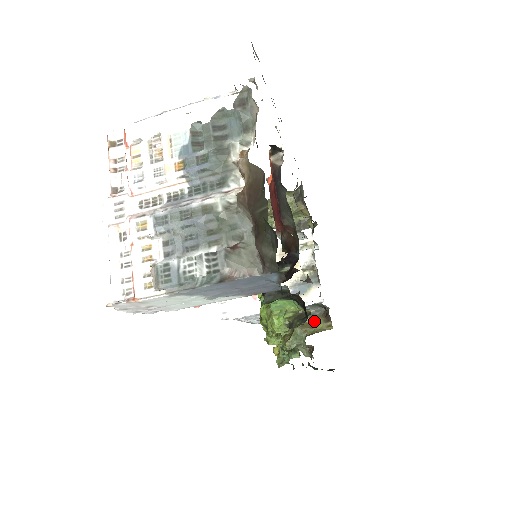
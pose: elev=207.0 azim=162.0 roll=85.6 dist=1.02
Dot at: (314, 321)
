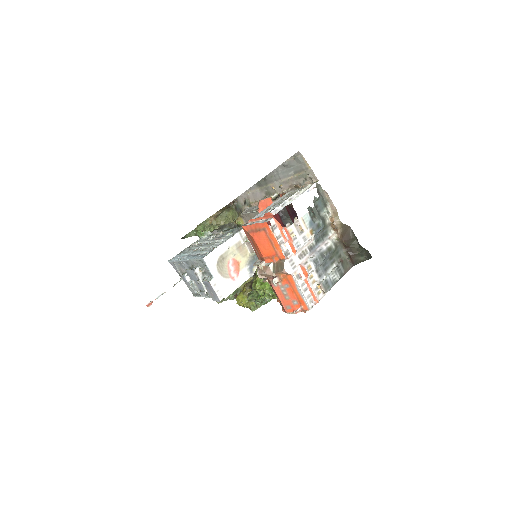
Dot at: occluded
